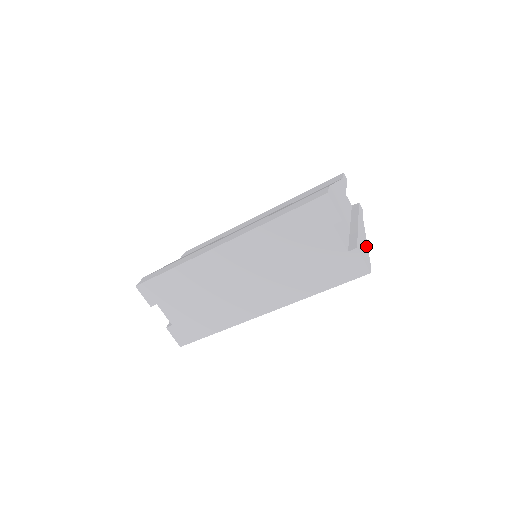
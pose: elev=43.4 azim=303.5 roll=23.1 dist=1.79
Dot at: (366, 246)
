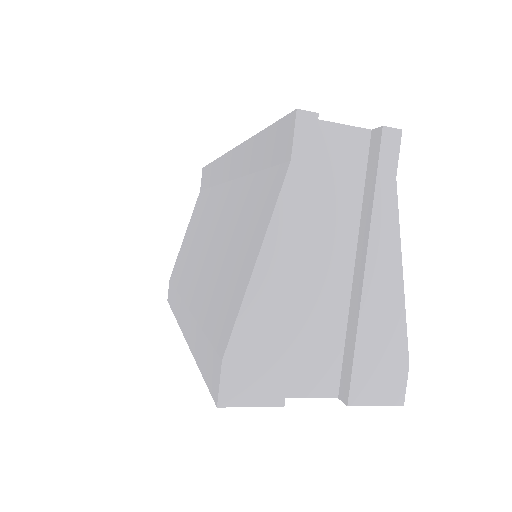
Dot at: (396, 317)
